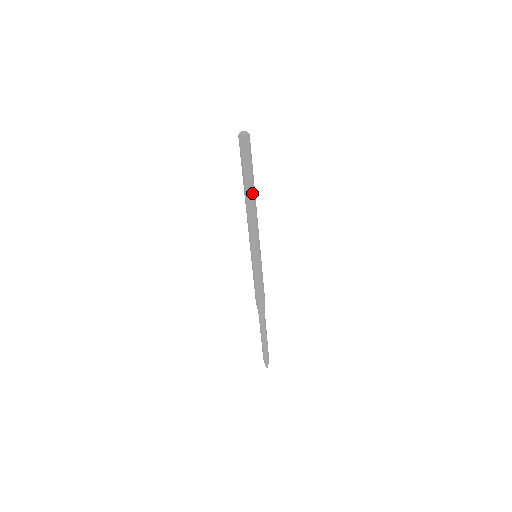
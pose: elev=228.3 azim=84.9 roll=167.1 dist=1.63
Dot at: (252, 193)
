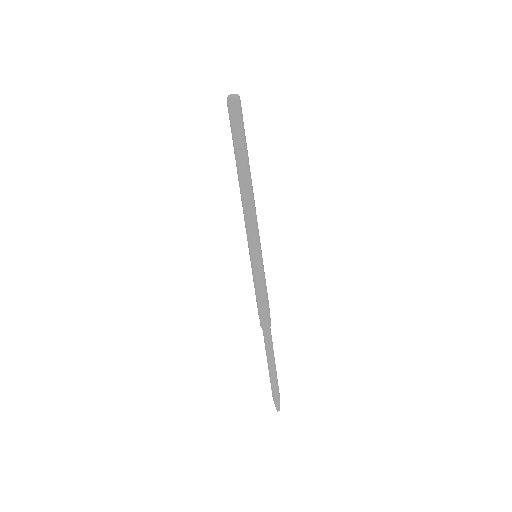
Dot at: (246, 171)
